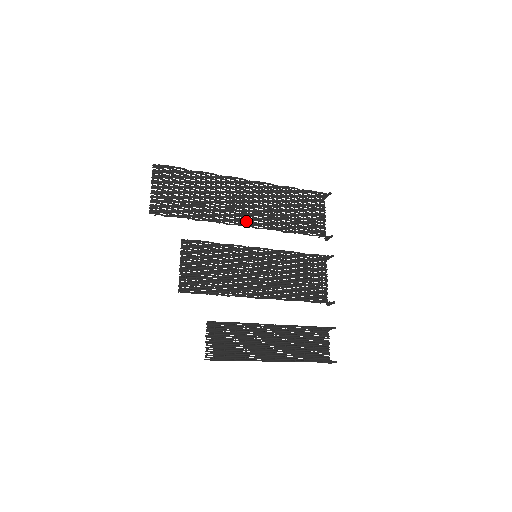
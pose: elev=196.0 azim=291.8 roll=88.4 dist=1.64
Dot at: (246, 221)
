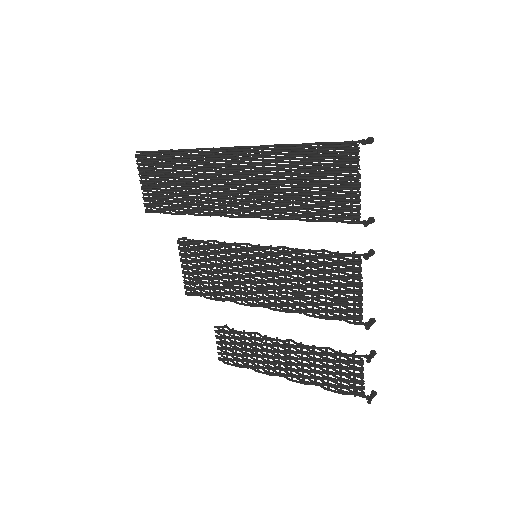
Dot at: (237, 210)
